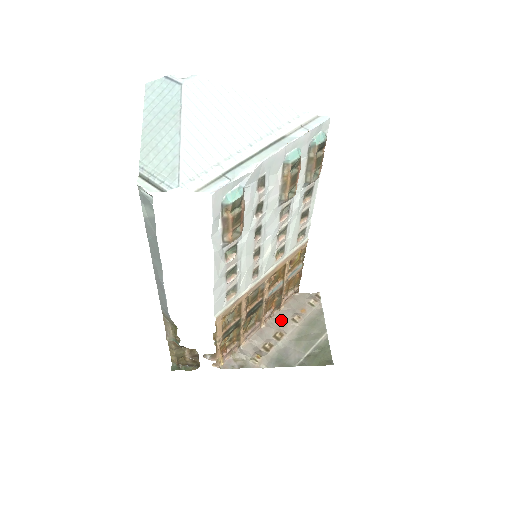
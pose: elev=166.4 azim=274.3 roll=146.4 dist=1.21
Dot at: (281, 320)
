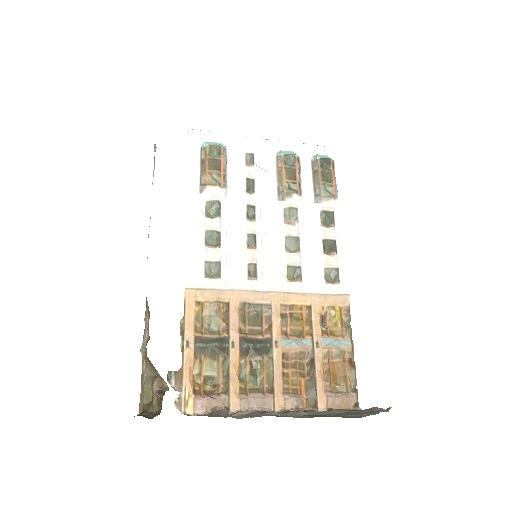
Dot at: occluded
